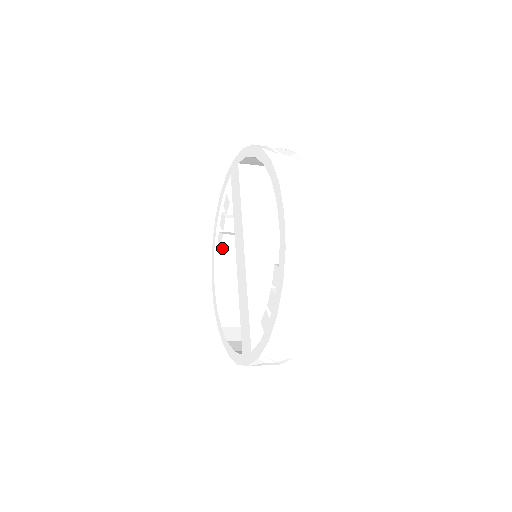
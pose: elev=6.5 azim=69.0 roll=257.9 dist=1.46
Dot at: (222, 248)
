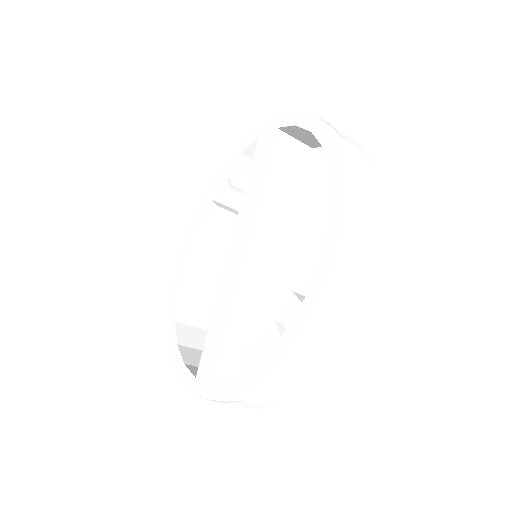
Dot at: (209, 222)
